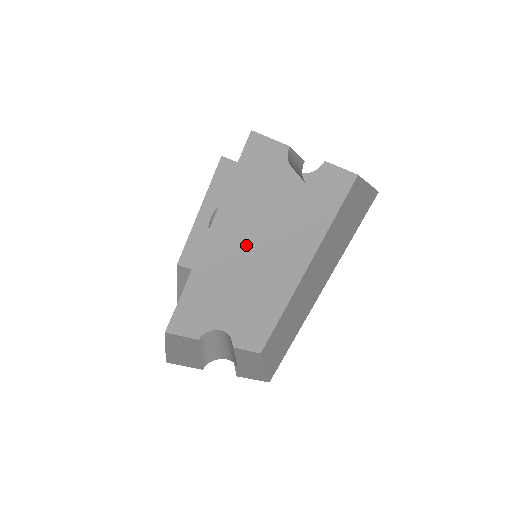
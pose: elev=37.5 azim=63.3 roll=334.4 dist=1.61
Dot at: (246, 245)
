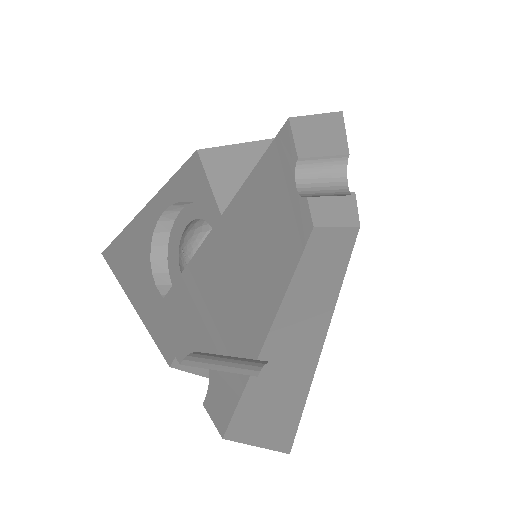
Dot at: (259, 231)
